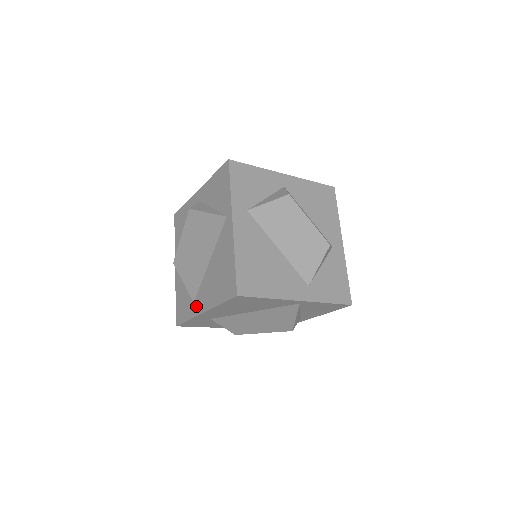
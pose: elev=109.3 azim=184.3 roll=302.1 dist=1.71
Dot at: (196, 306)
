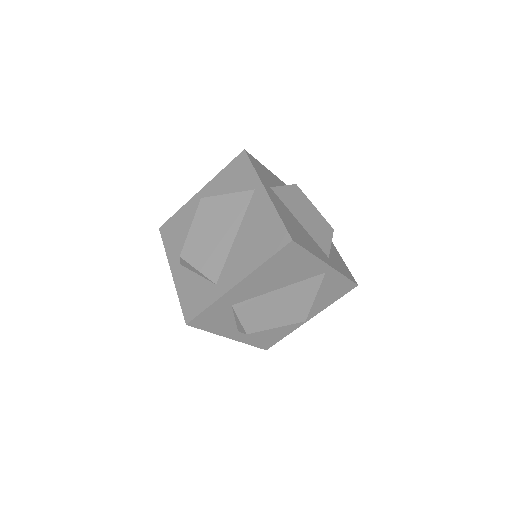
Dot at: (222, 285)
